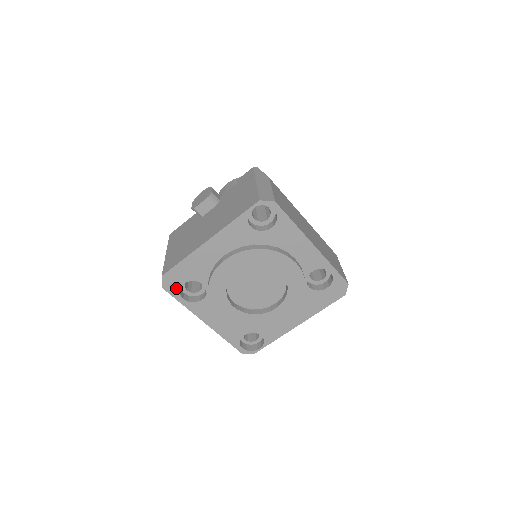
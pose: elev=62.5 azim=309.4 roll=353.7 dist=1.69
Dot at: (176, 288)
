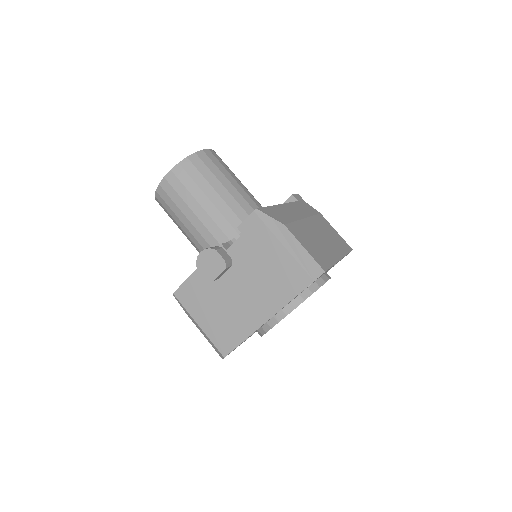
Dot at: occluded
